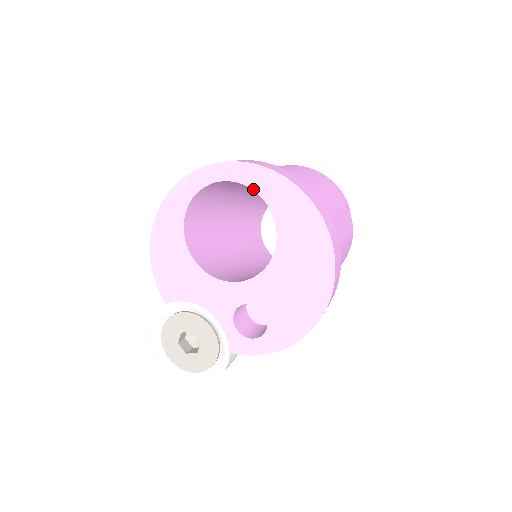
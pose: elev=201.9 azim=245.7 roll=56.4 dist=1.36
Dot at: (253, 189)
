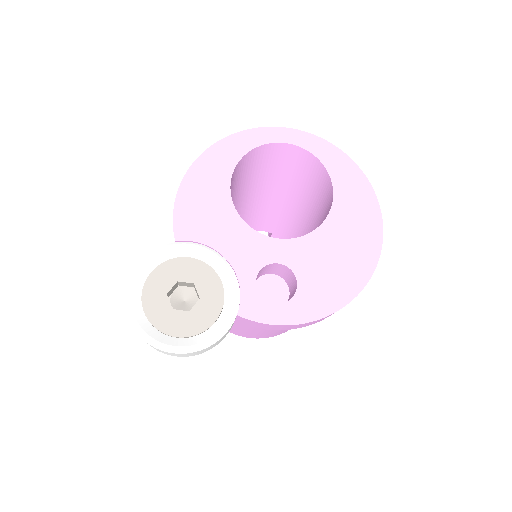
Dot at: (320, 160)
